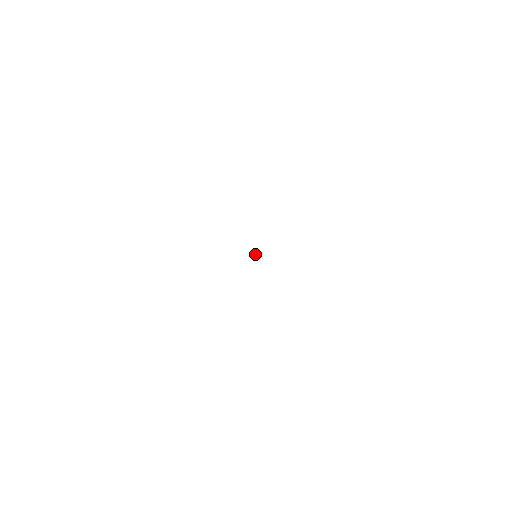
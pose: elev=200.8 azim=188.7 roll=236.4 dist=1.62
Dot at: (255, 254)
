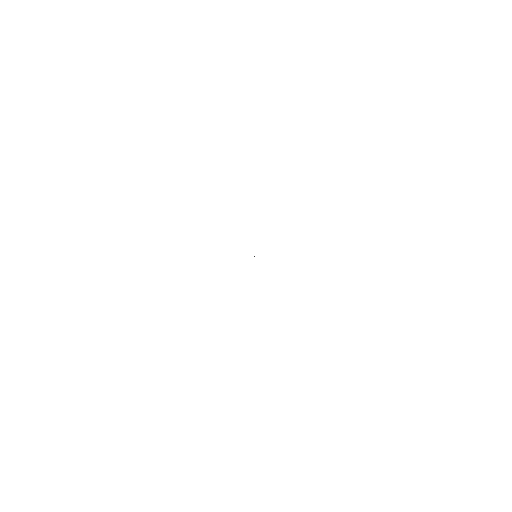
Dot at: occluded
